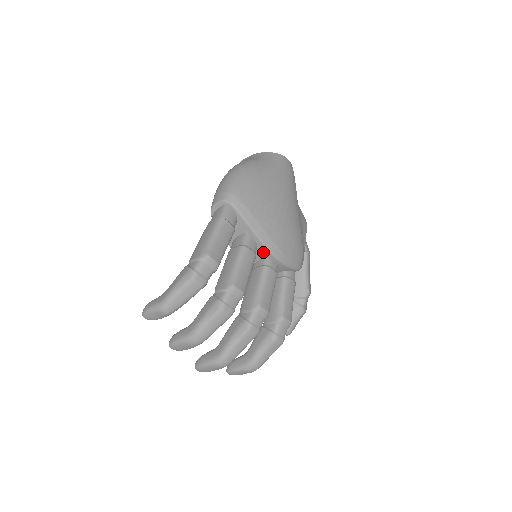
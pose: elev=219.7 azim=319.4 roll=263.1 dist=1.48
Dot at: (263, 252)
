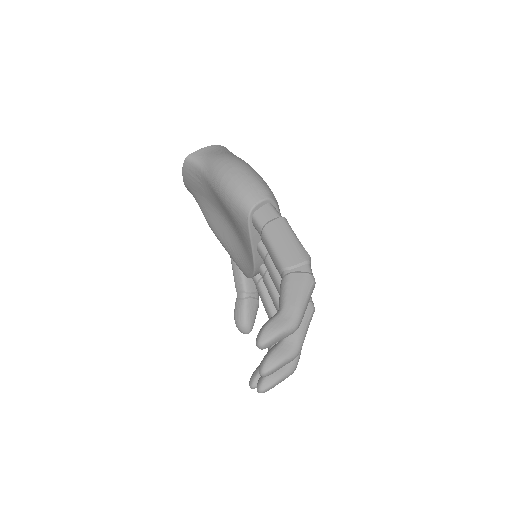
Dot at: occluded
